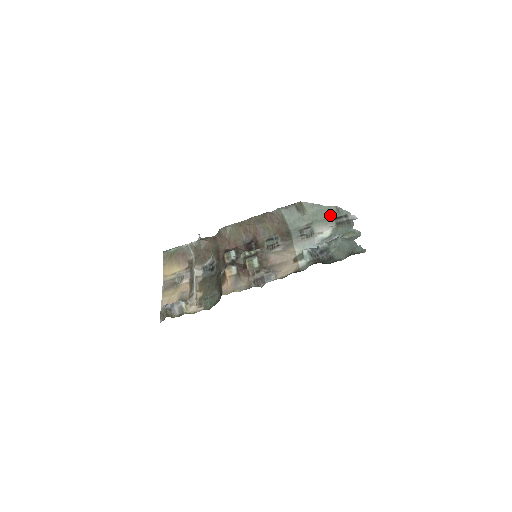
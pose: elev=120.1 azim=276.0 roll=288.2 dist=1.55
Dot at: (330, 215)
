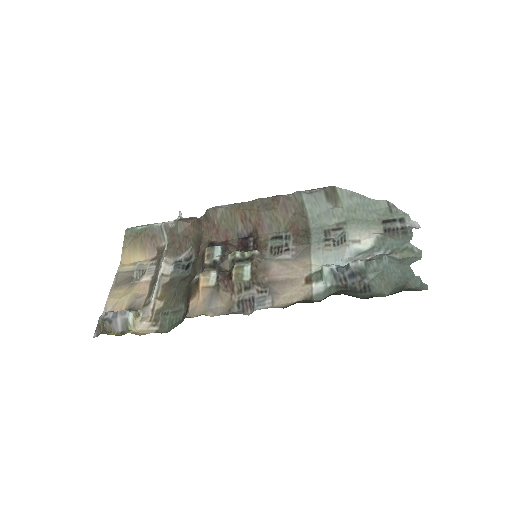
Dot at: (376, 214)
